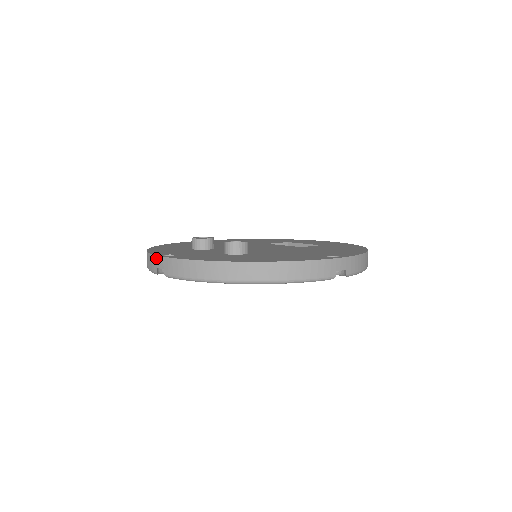
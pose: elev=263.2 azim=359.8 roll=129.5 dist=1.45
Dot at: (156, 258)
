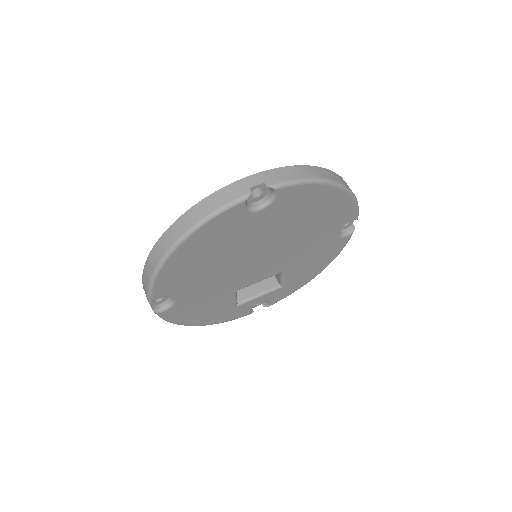
Dot at: (244, 180)
